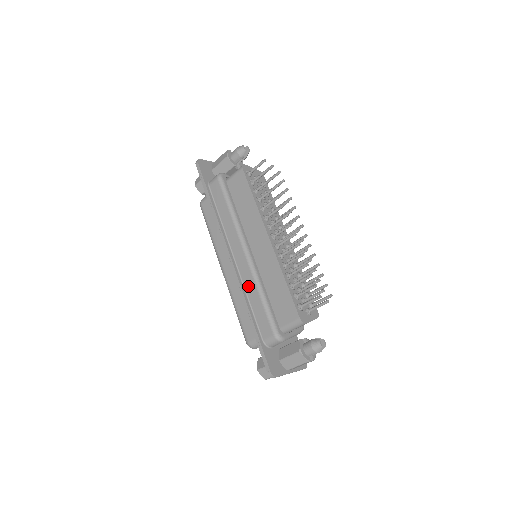
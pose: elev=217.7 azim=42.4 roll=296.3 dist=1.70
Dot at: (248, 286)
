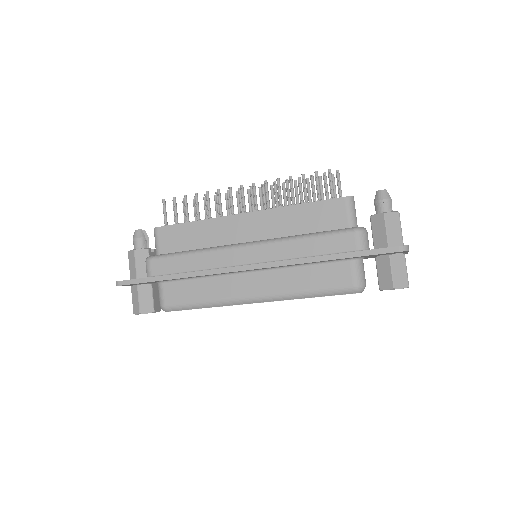
Dot at: (286, 253)
